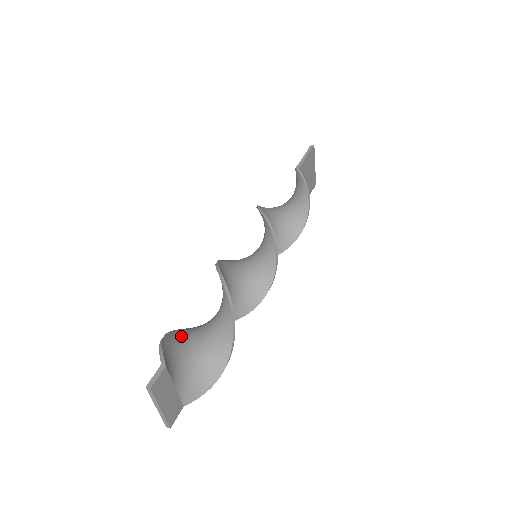
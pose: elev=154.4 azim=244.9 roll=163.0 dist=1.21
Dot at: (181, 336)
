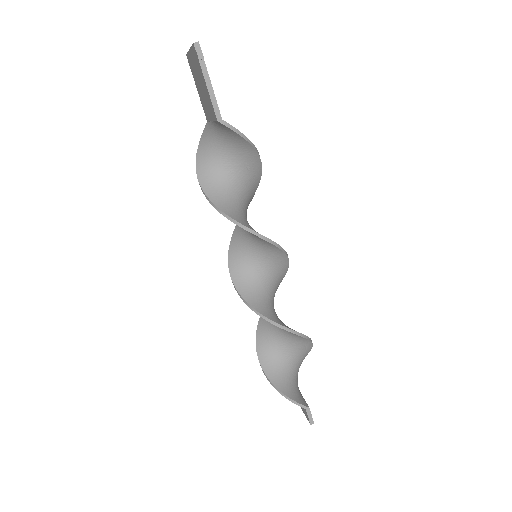
Dot at: (274, 369)
